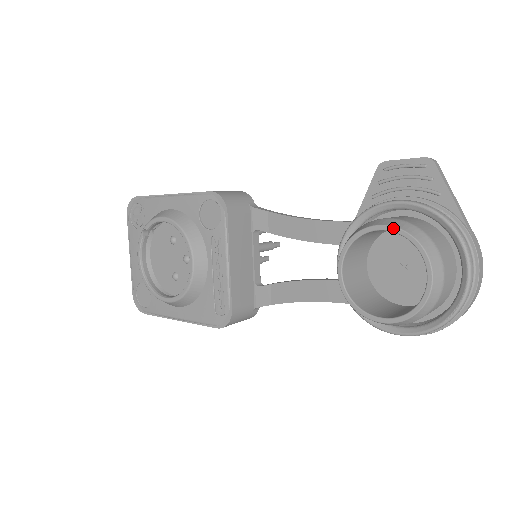
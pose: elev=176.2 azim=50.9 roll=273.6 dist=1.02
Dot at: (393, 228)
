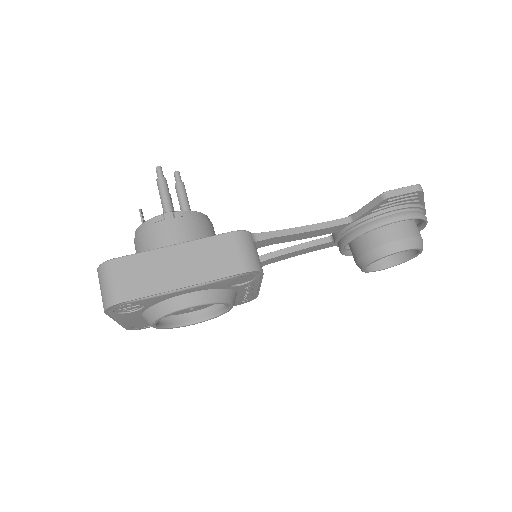
Dot at: occluded
